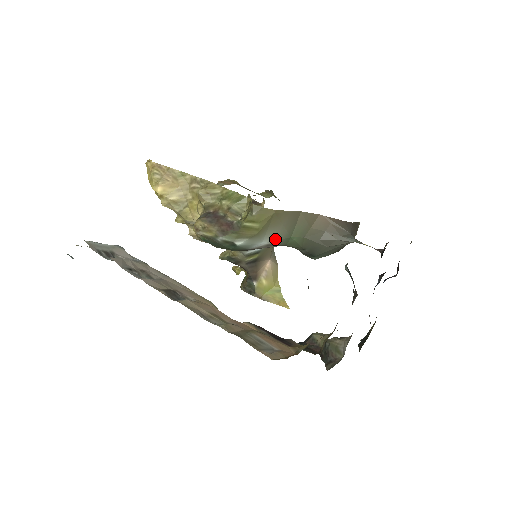
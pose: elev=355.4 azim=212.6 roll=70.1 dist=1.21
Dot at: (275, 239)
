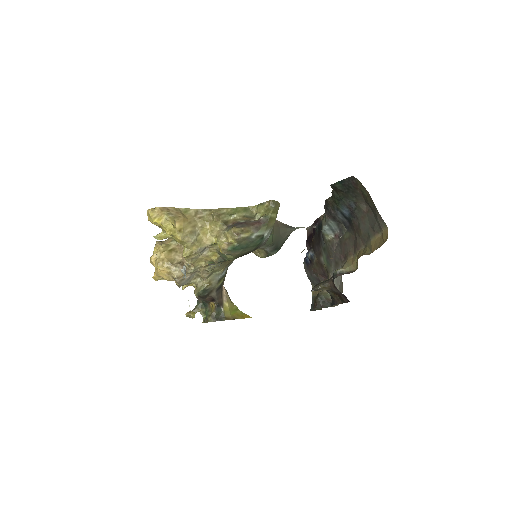
Dot at: (270, 233)
